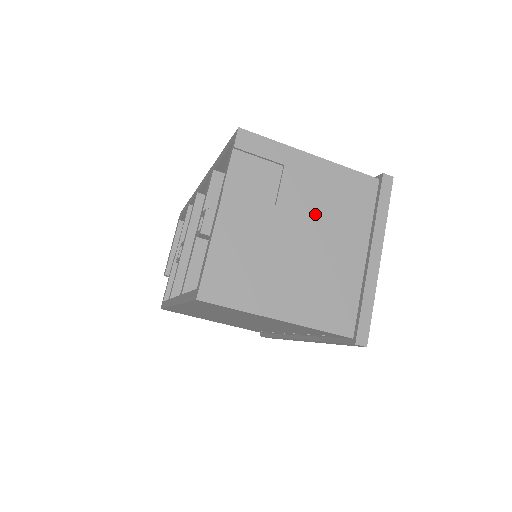
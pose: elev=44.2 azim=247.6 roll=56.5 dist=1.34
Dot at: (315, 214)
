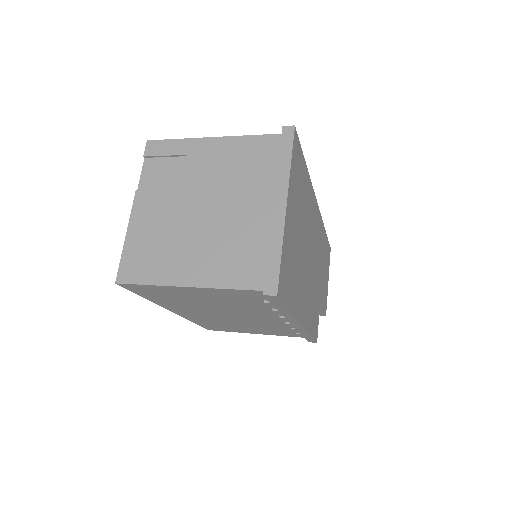
Dot at: (217, 186)
